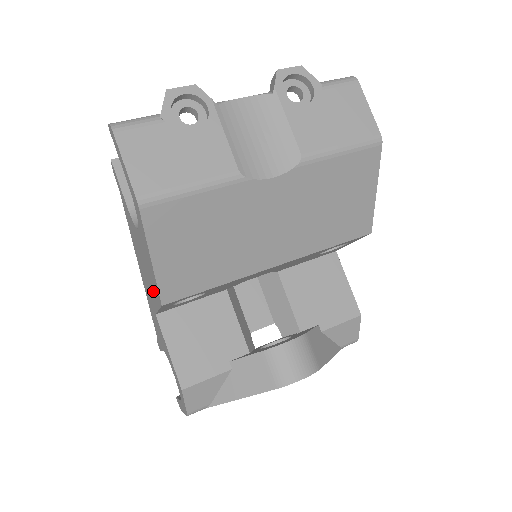
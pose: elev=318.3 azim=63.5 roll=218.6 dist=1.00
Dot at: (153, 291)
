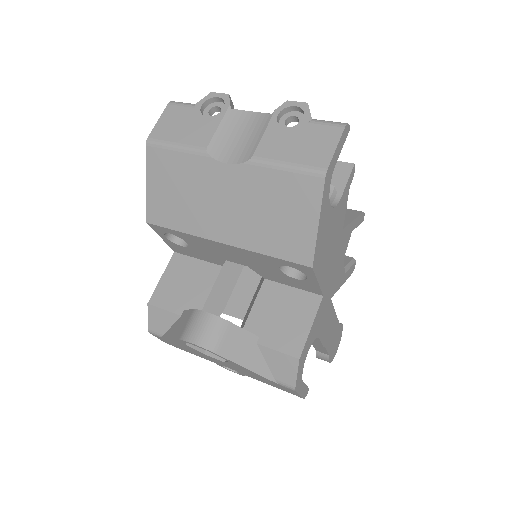
Dot at: occluded
